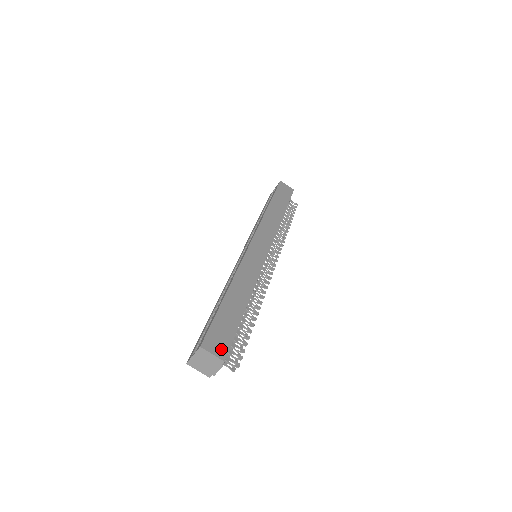
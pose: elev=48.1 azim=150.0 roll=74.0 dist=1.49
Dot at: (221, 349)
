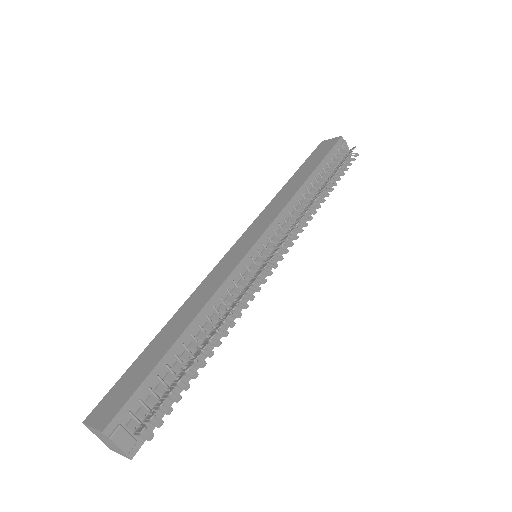
Dot at: (108, 415)
